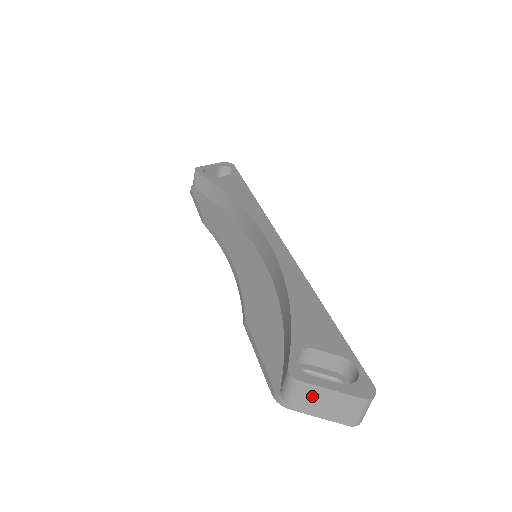
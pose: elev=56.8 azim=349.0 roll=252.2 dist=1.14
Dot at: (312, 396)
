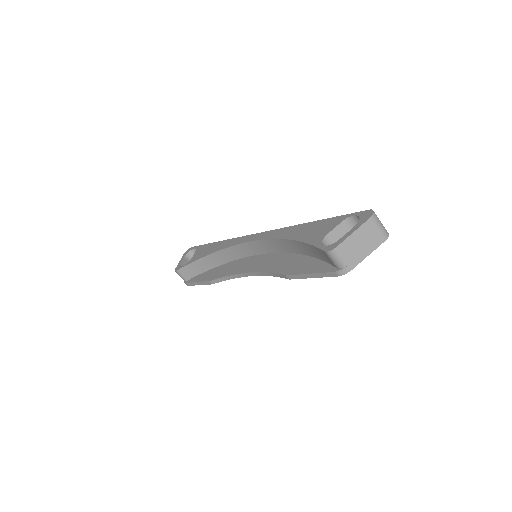
Dot at: (351, 248)
